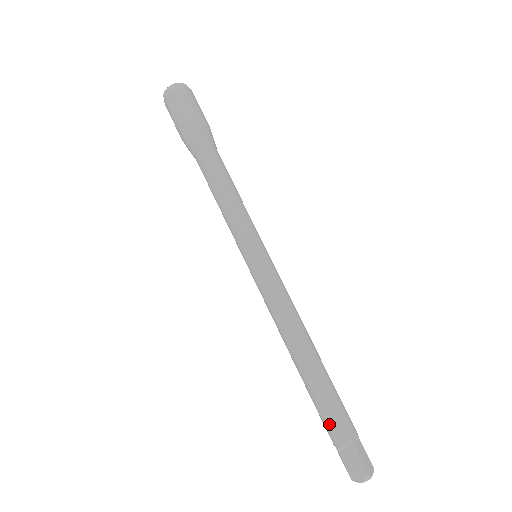
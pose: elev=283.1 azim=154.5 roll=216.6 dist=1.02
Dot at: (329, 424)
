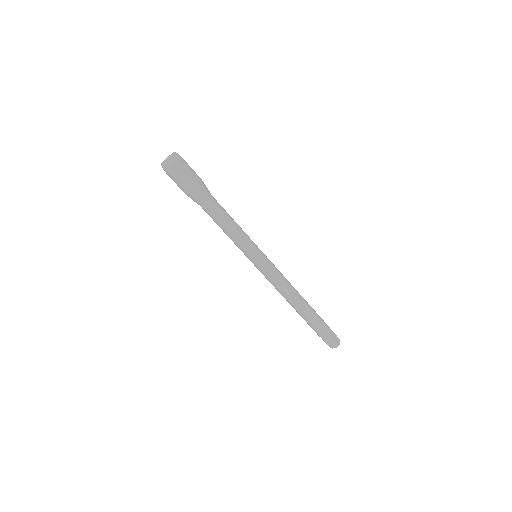
Dot at: (316, 330)
